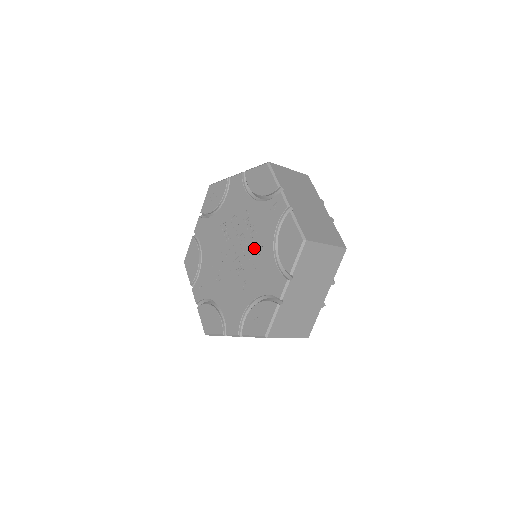
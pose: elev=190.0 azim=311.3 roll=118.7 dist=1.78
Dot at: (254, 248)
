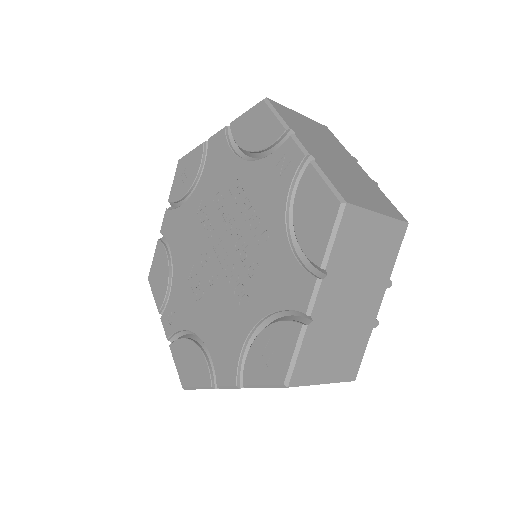
Dot at: (253, 236)
